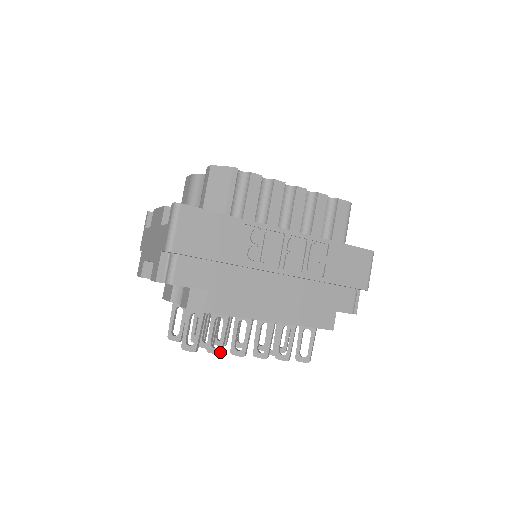
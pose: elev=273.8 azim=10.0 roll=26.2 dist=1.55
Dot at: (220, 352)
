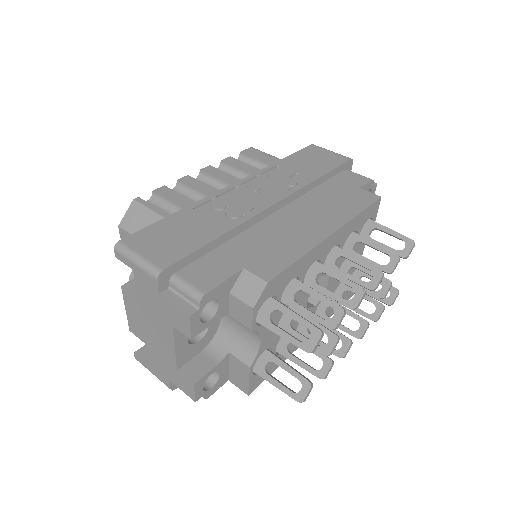
Dot at: (341, 309)
